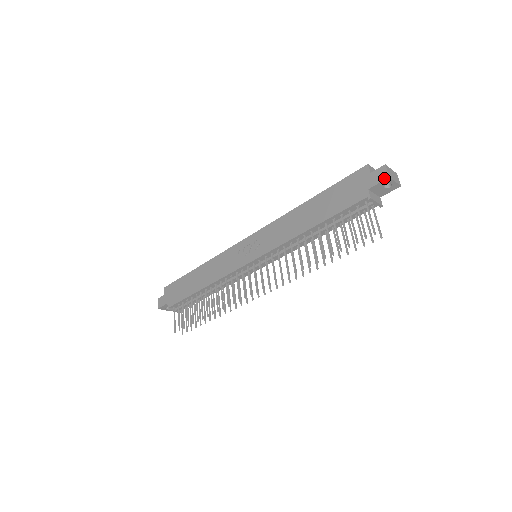
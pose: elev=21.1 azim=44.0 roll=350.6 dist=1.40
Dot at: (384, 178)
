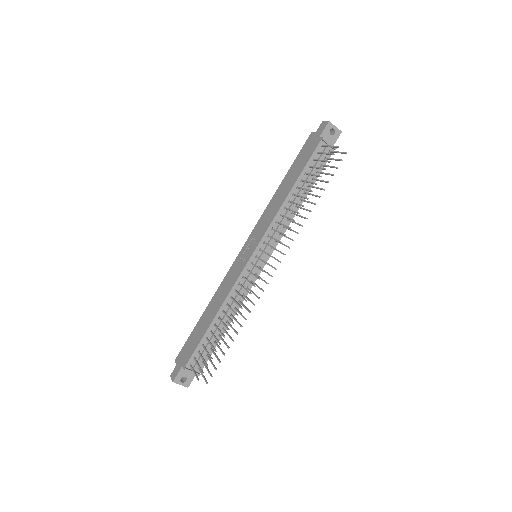
Dot at: (326, 124)
